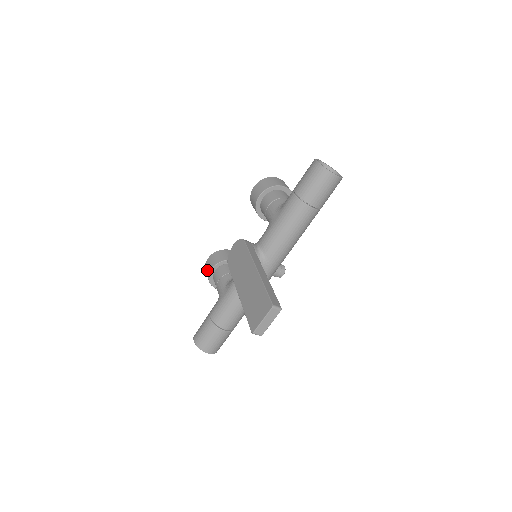
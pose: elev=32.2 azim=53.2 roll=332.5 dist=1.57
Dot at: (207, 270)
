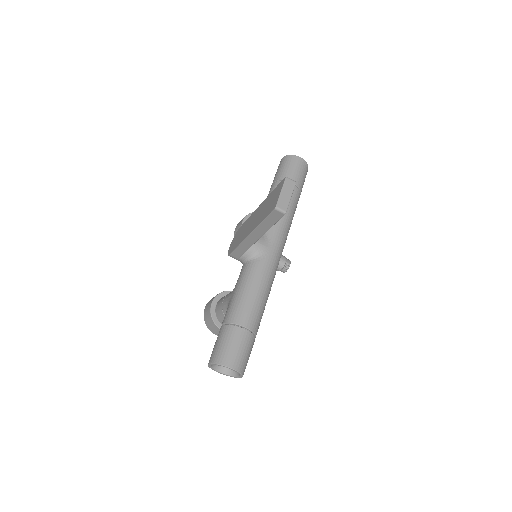
Dot at: (207, 311)
